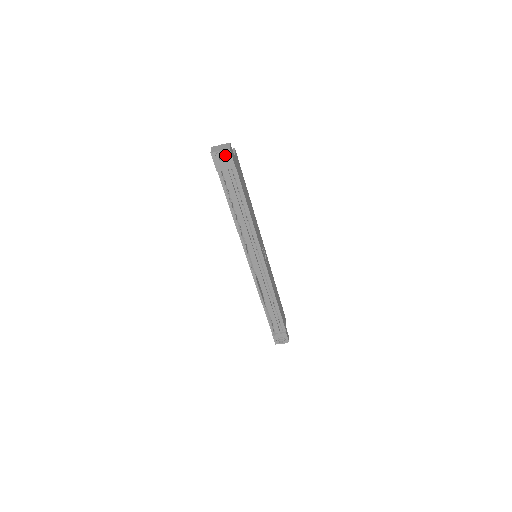
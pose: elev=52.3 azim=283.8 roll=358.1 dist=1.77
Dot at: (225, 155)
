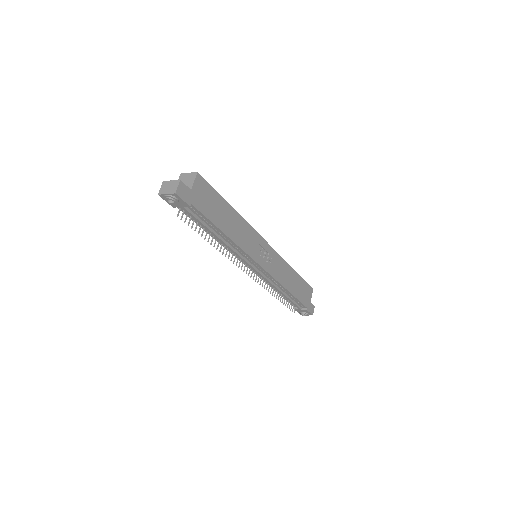
Dot at: (172, 199)
